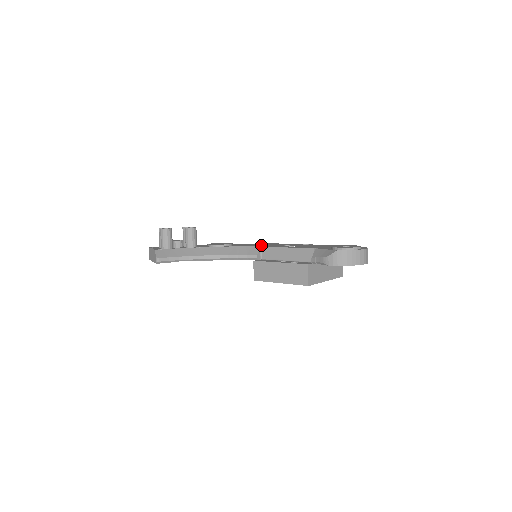
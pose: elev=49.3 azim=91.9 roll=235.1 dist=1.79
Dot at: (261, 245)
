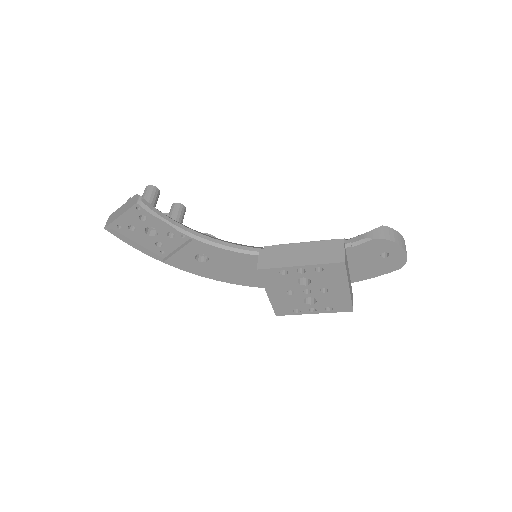
Dot at: occluded
